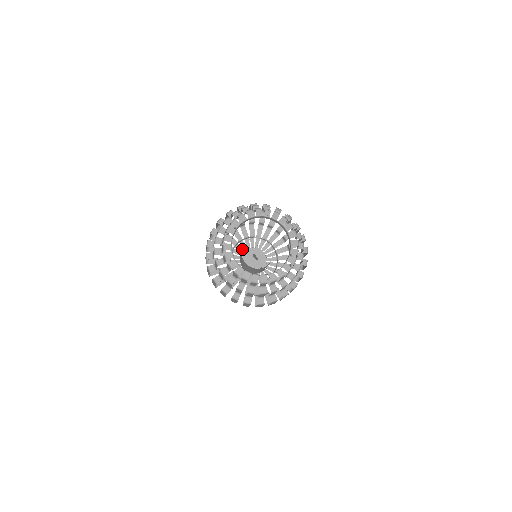
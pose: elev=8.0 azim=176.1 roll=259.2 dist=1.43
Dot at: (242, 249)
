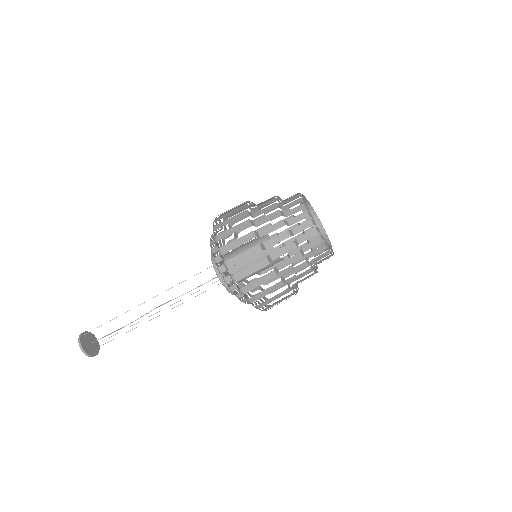
Dot at: occluded
